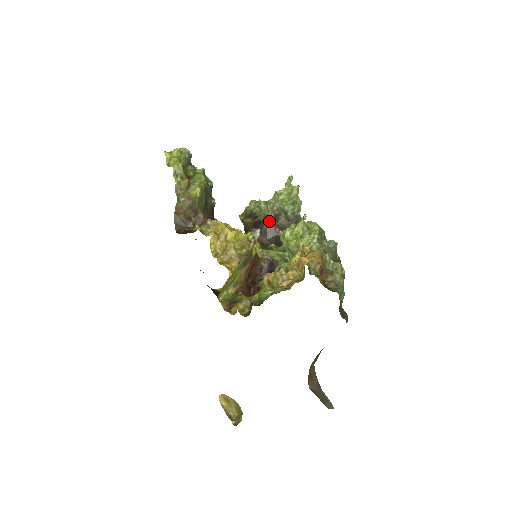
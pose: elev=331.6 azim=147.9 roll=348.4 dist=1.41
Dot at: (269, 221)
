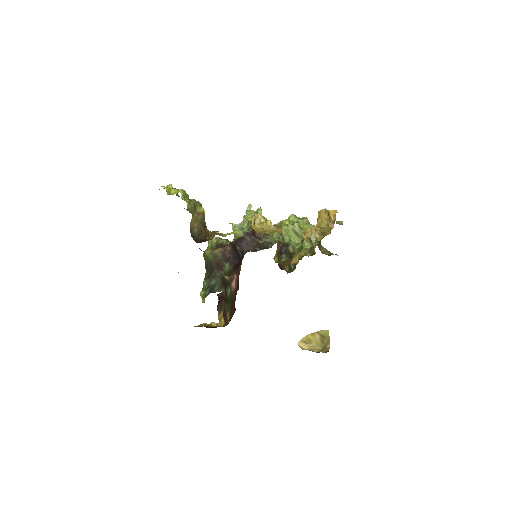
Dot at: (250, 234)
